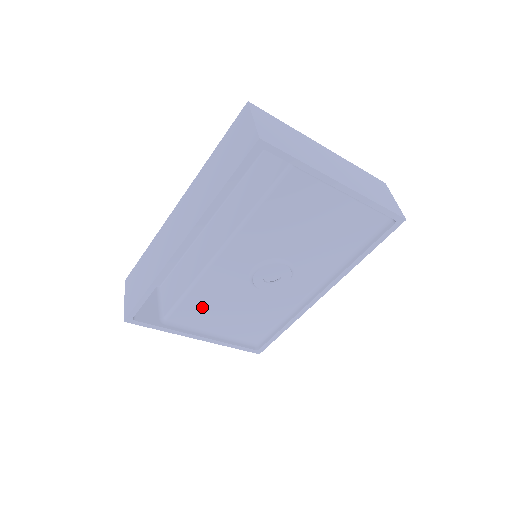
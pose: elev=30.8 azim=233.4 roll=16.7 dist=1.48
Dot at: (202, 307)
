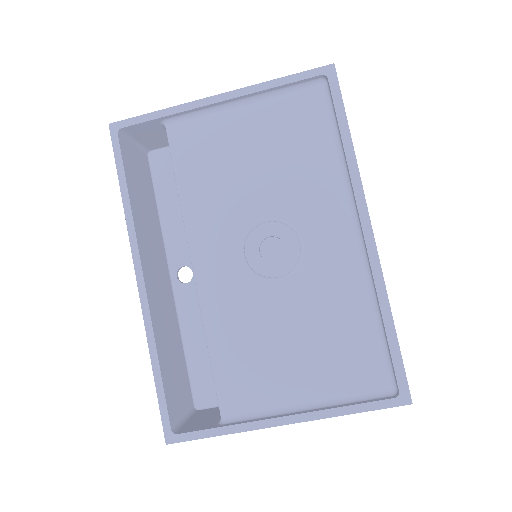
Dot at: (245, 363)
